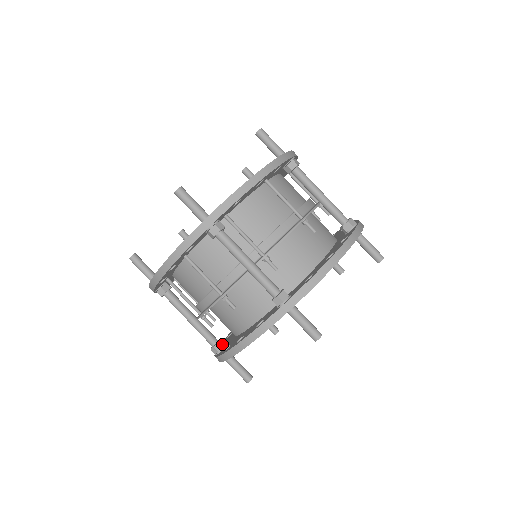
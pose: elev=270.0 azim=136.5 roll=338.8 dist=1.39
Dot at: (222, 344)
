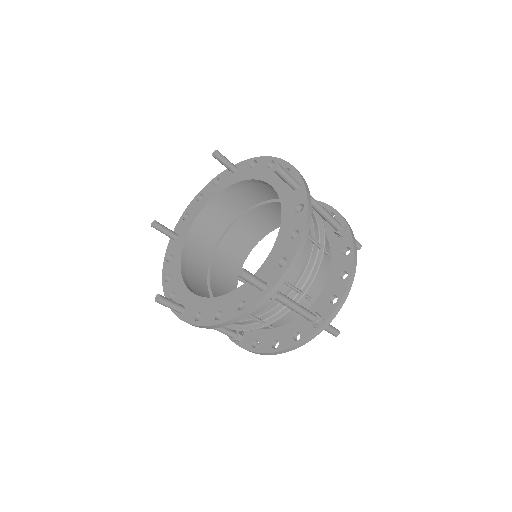
Dot at: occluded
